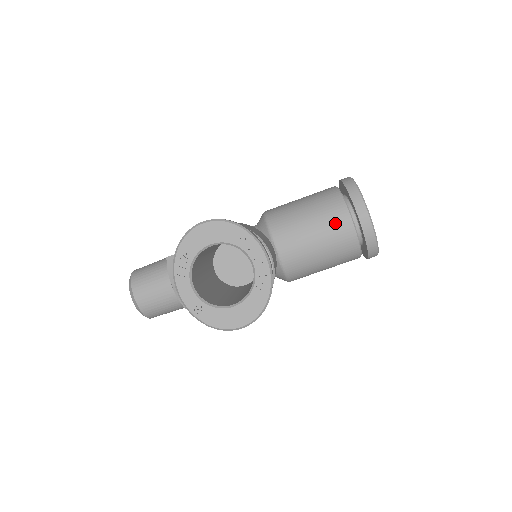
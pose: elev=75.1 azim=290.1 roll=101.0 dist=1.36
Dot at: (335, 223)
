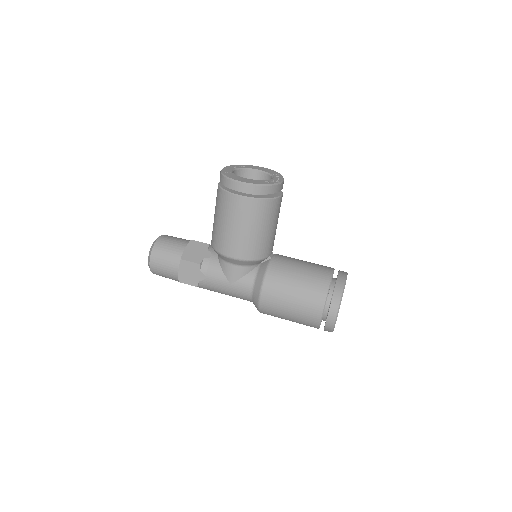
Dot at: (321, 266)
